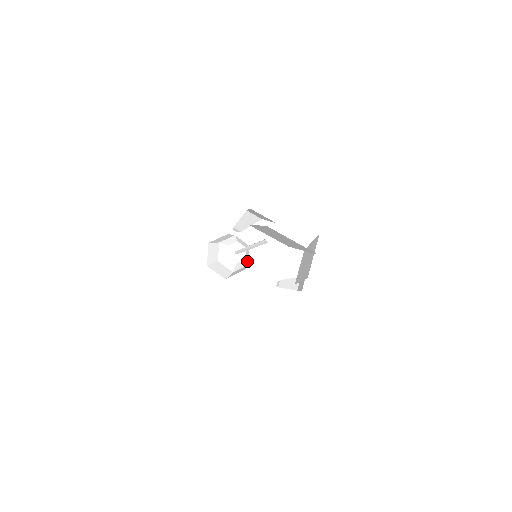
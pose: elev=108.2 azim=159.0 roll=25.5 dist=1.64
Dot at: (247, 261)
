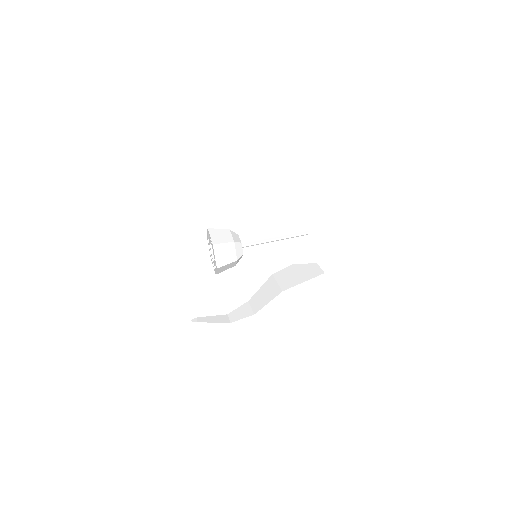
Dot at: (238, 261)
